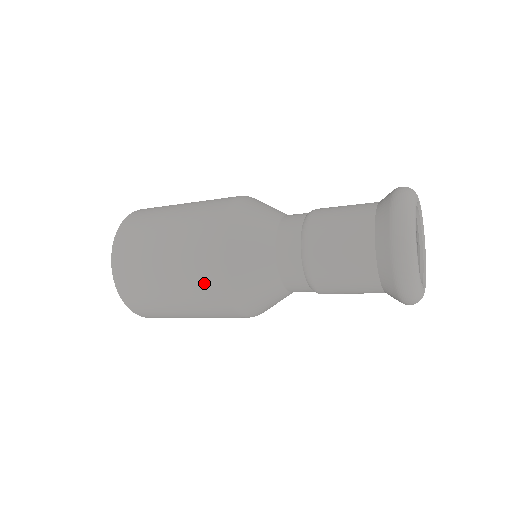
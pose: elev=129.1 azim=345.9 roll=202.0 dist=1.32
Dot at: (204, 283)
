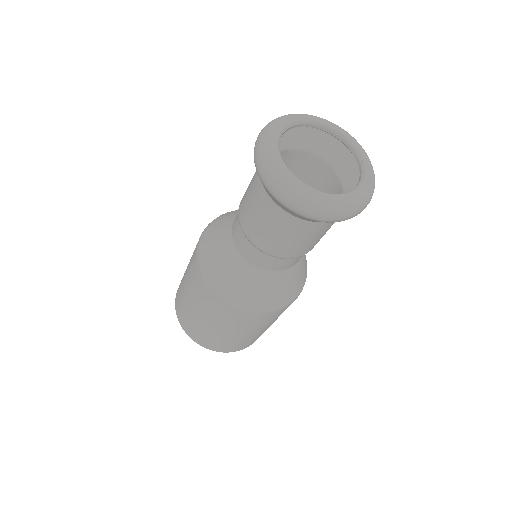
Dot at: (203, 292)
